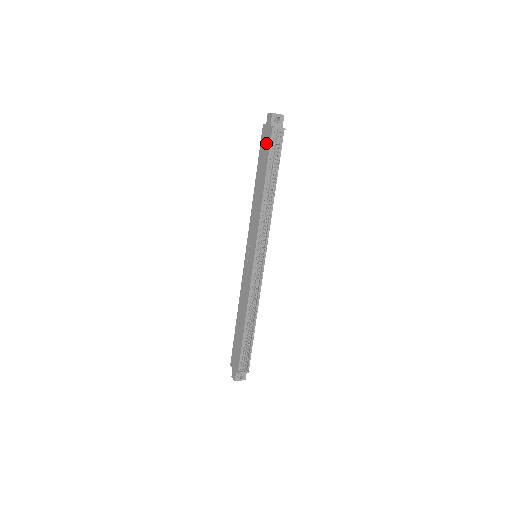
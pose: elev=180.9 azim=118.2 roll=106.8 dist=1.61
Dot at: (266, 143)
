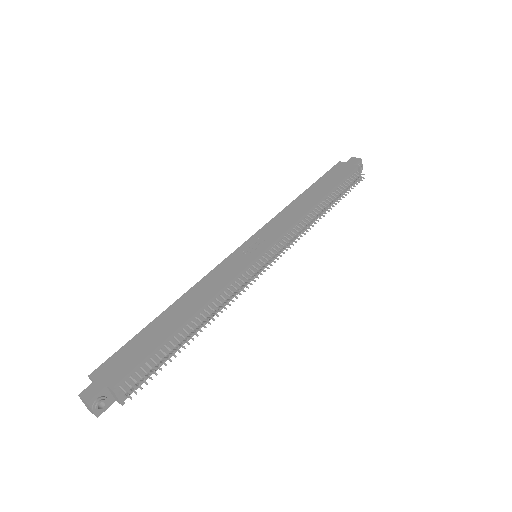
Dot at: (341, 172)
